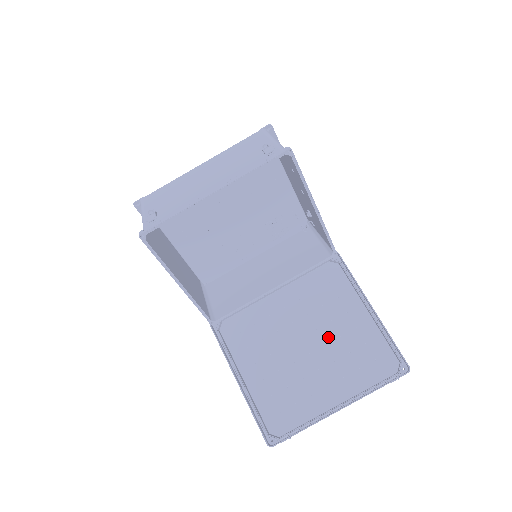
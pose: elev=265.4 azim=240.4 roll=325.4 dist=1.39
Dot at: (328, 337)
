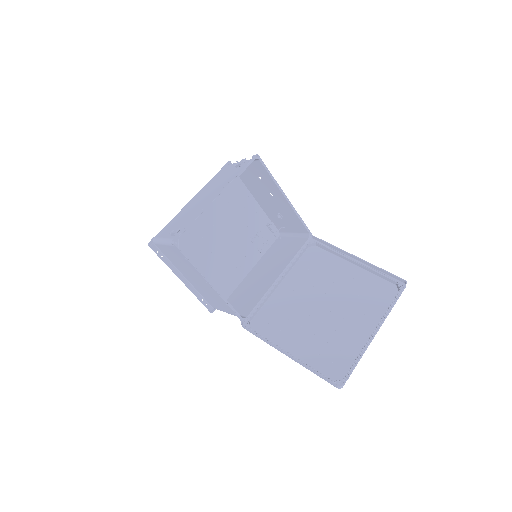
Dot at: (337, 294)
